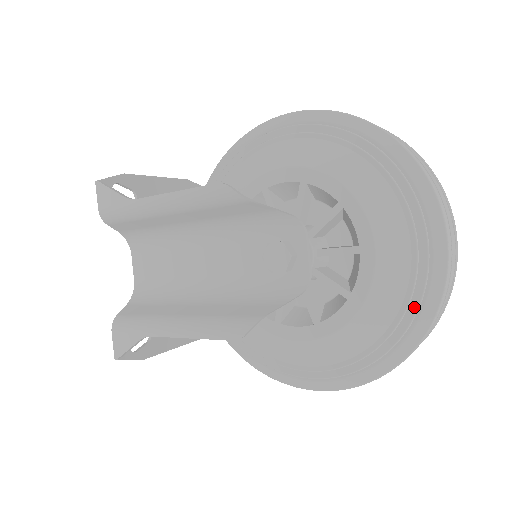
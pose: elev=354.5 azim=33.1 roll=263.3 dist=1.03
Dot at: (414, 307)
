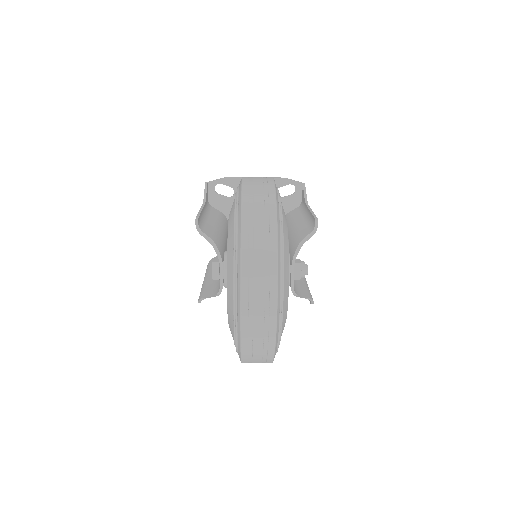
Dot at: (236, 334)
